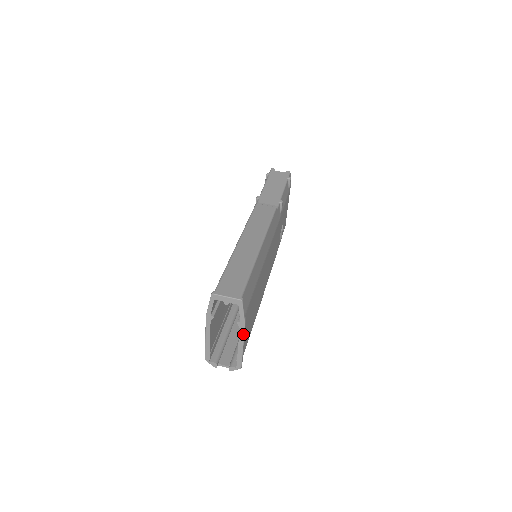
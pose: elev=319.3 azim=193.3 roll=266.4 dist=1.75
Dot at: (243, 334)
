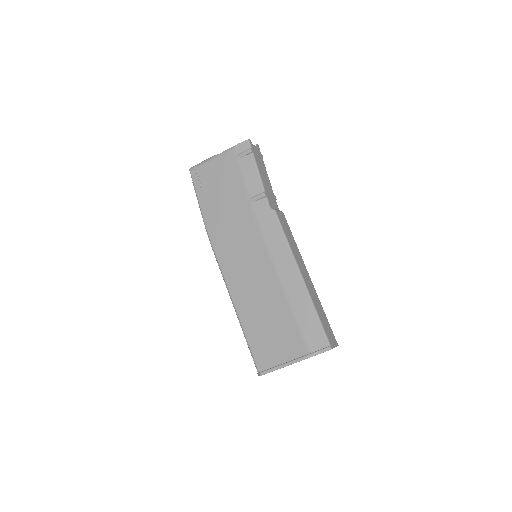
Dot at: occluded
